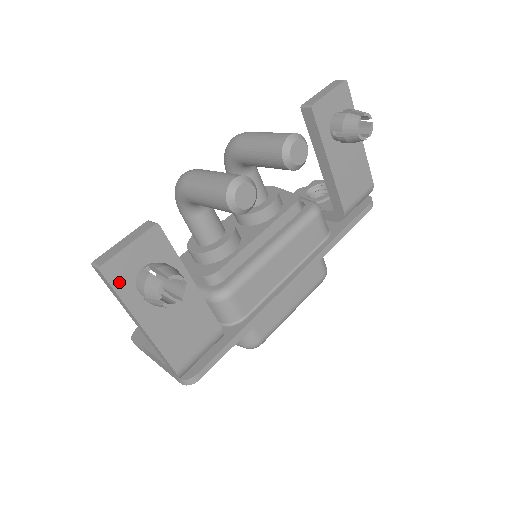
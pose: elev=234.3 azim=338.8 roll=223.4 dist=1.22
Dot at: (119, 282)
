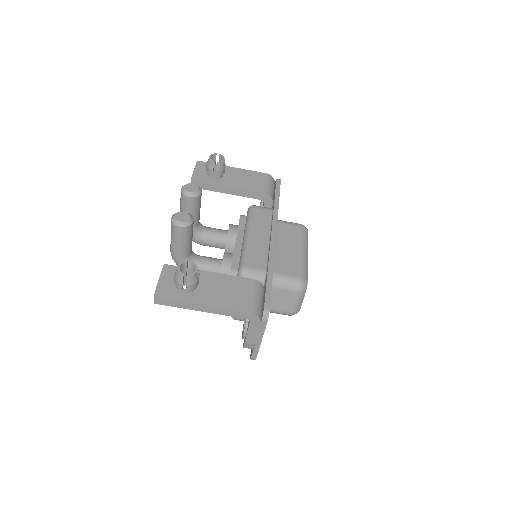
Dot at: (170, 295)
